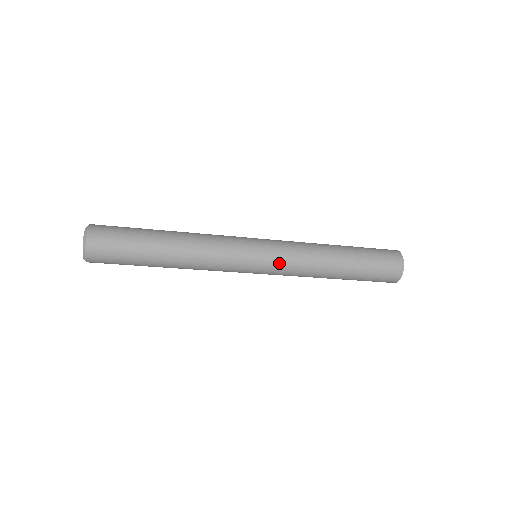
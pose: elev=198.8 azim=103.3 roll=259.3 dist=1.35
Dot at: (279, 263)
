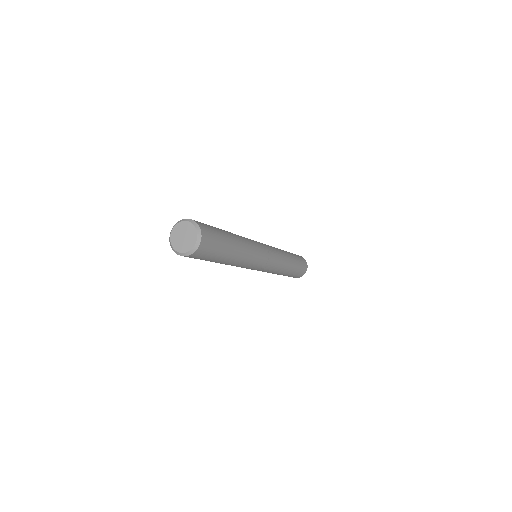
Dot at: (270, 268)
